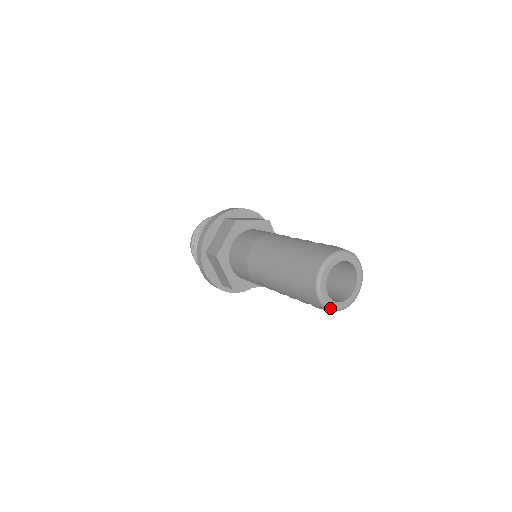
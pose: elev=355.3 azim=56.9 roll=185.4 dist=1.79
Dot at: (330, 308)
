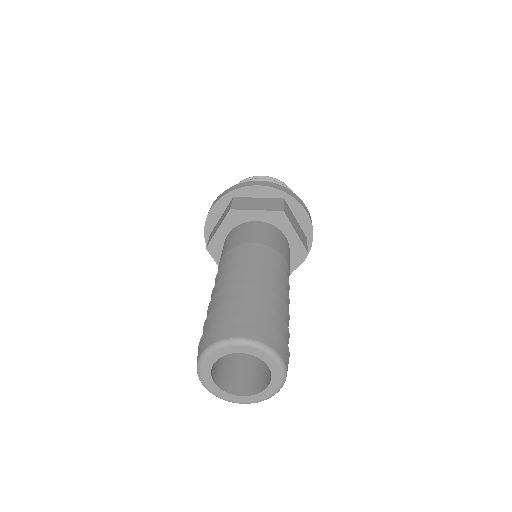
Dot at: (224, 399)
